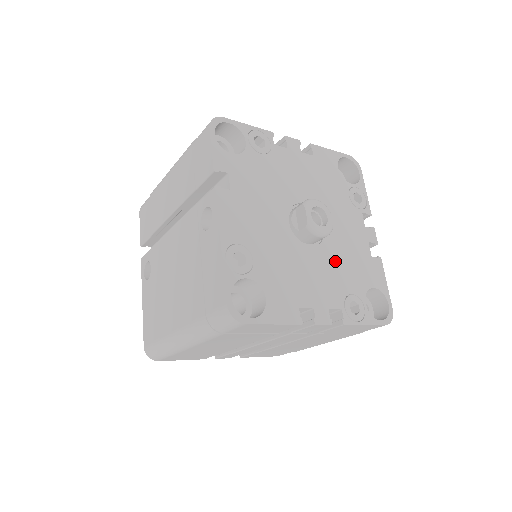
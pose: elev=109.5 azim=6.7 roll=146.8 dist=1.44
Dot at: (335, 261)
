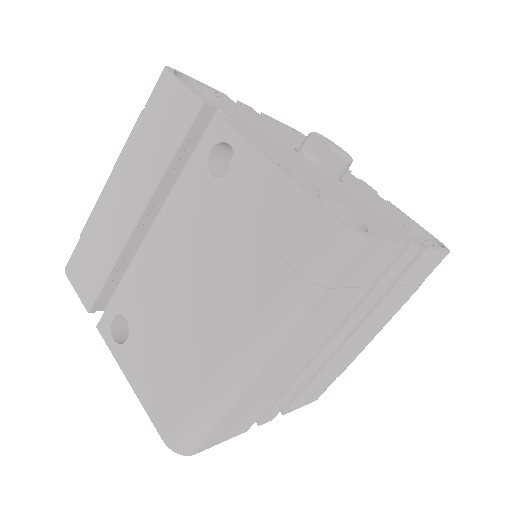
Dot at: (367, 197)
